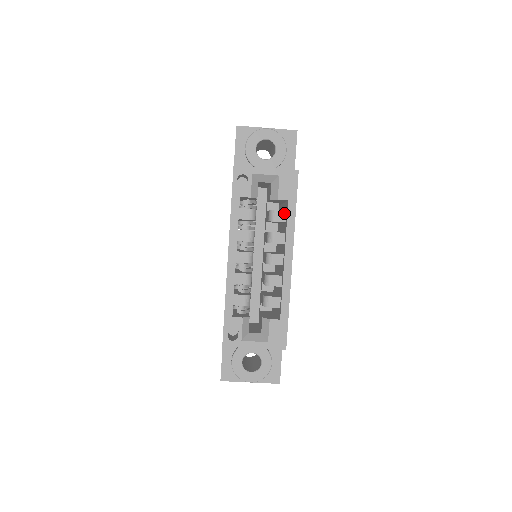
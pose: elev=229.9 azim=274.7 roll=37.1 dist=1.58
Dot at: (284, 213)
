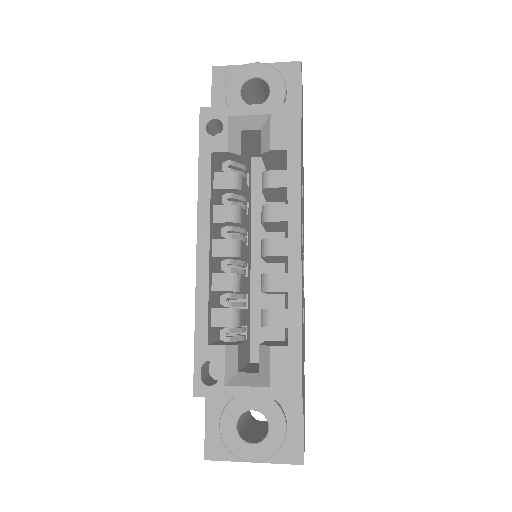
Dot at: (284, 173)
